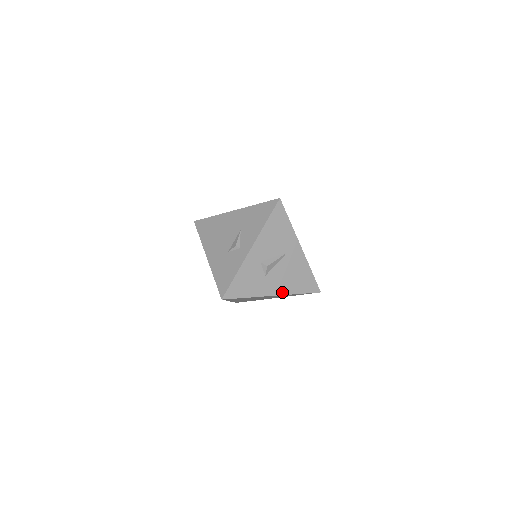
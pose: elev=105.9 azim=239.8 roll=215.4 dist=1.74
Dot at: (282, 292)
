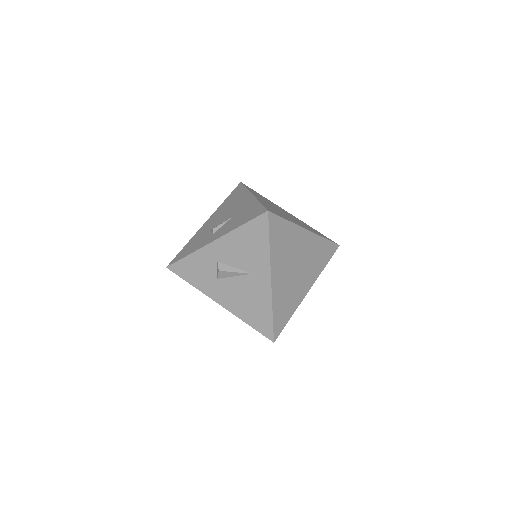
Dot at: (229, 307)
